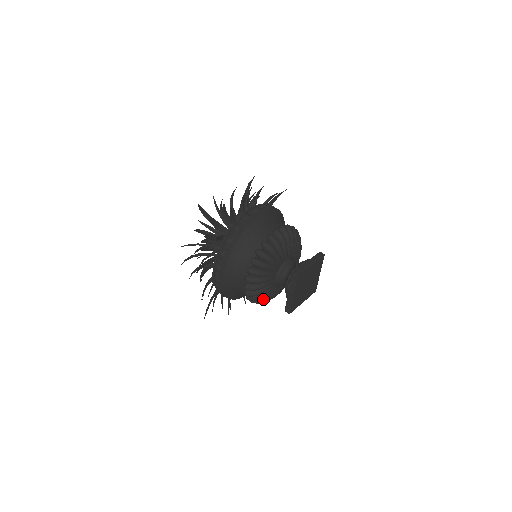
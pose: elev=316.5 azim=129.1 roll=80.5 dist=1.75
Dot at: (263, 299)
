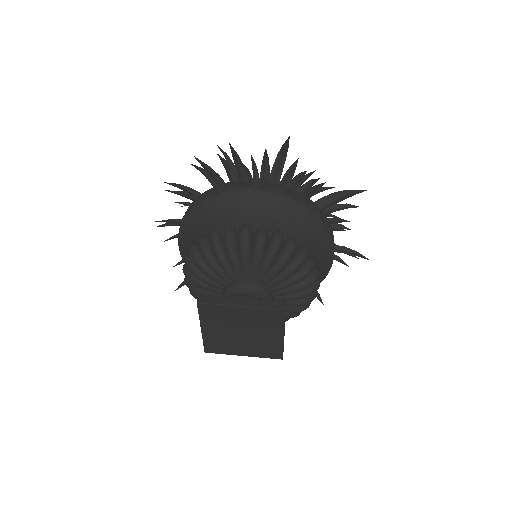
Dot at: occluded
